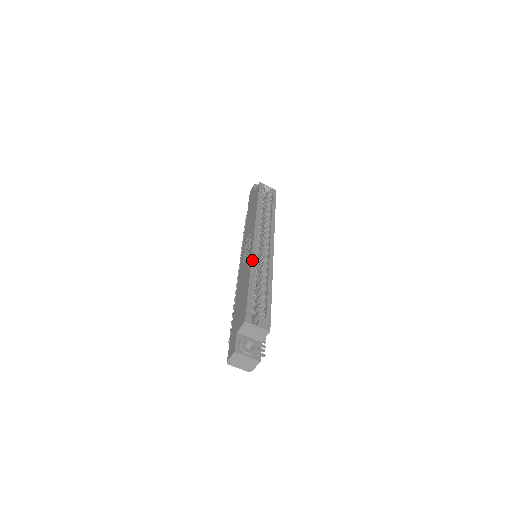
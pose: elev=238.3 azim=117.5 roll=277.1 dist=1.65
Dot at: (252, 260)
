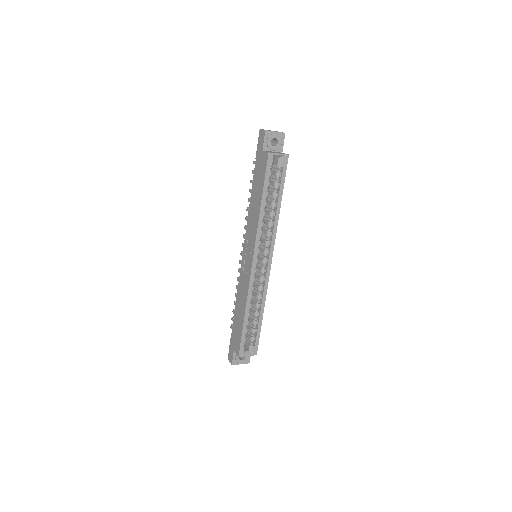
Dot at: (248, 293)
